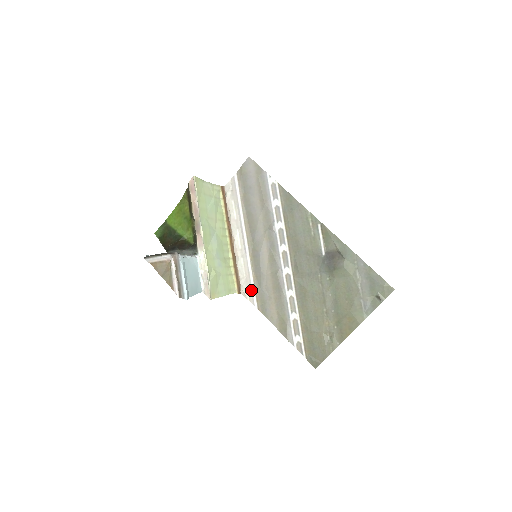
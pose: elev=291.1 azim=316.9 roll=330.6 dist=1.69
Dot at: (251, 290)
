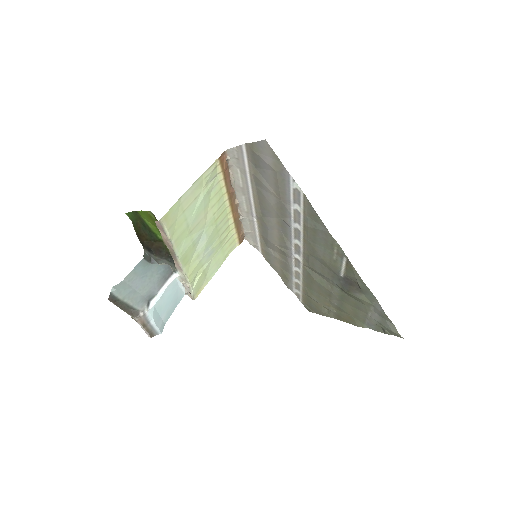
Dot at: (256, 242)
